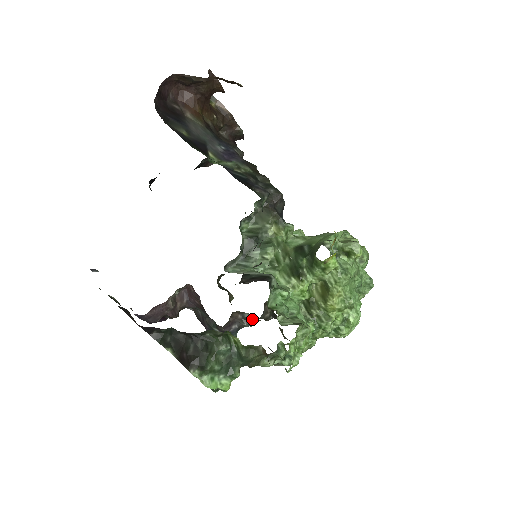
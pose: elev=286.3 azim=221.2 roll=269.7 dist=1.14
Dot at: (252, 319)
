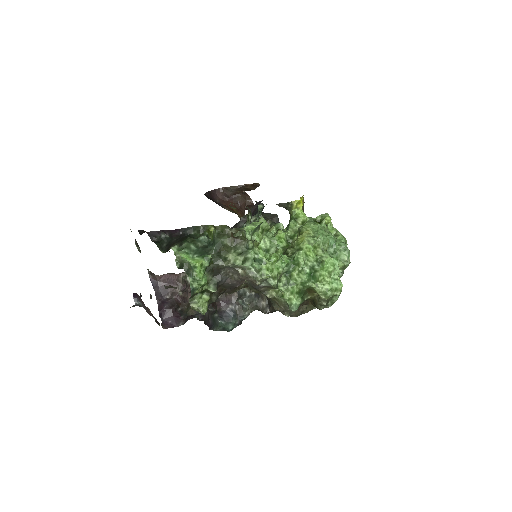
Dot at: (246, 293)
